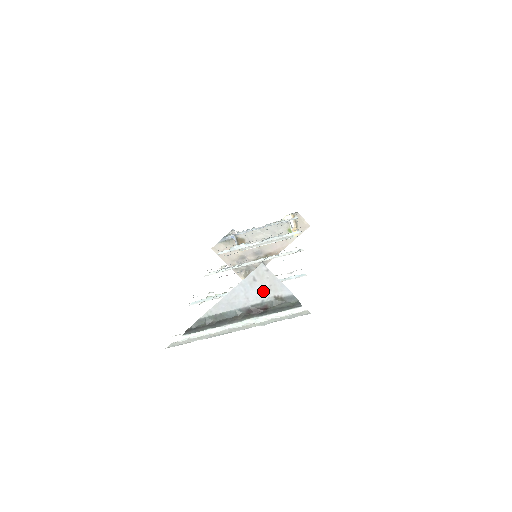
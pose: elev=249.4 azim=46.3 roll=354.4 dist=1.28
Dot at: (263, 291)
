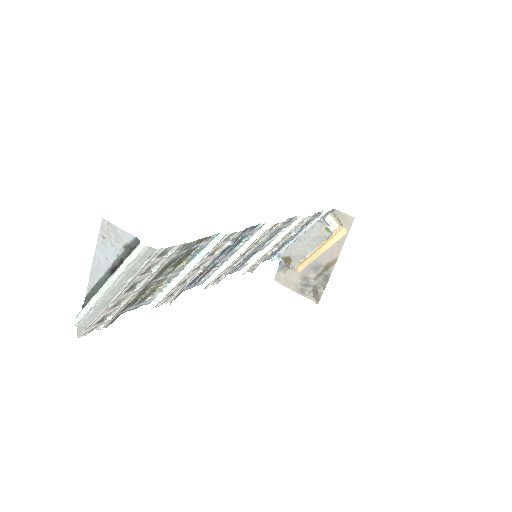
Dot at: (113, 245)
